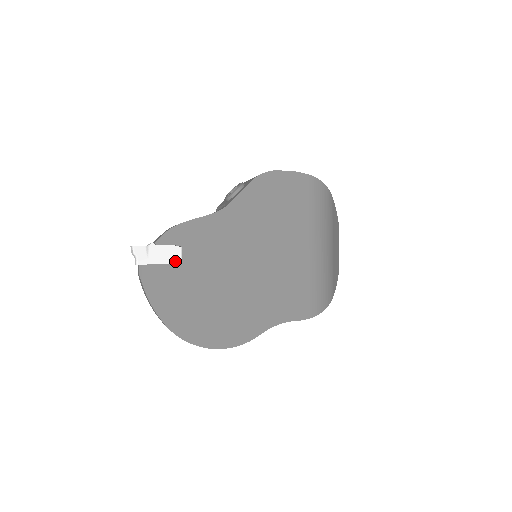
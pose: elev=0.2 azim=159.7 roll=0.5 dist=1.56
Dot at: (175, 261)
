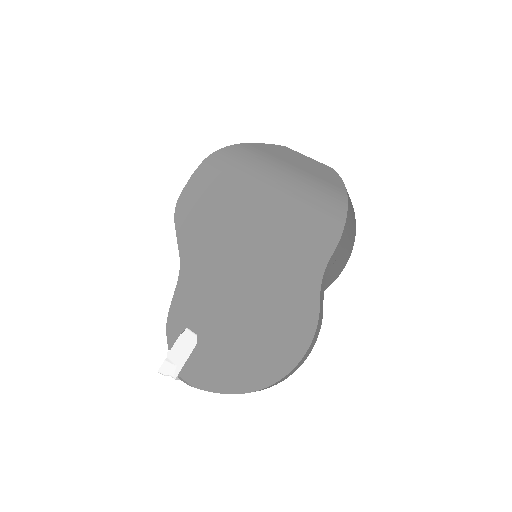
Dot at: (194, 343)
